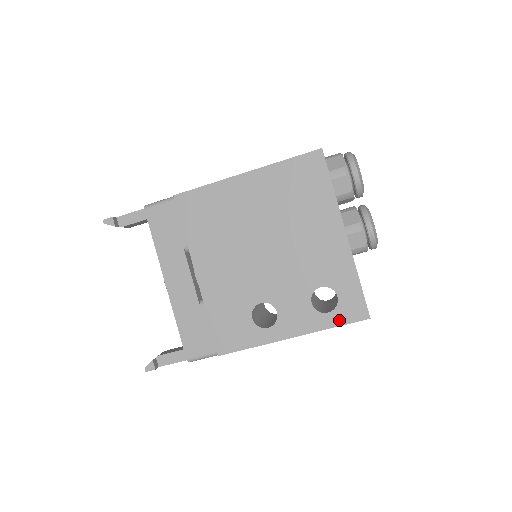
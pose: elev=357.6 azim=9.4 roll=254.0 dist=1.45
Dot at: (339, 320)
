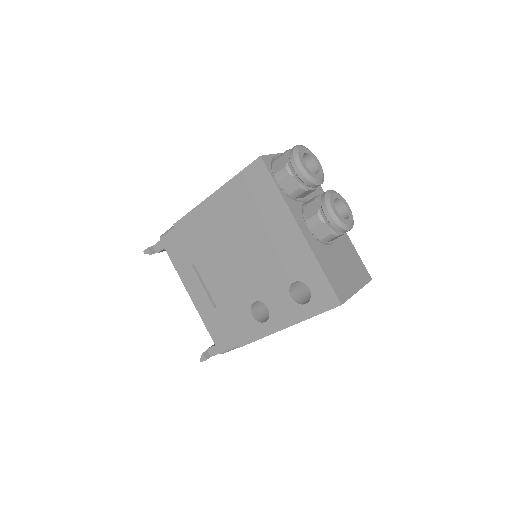
Dot at: (316, 309)
